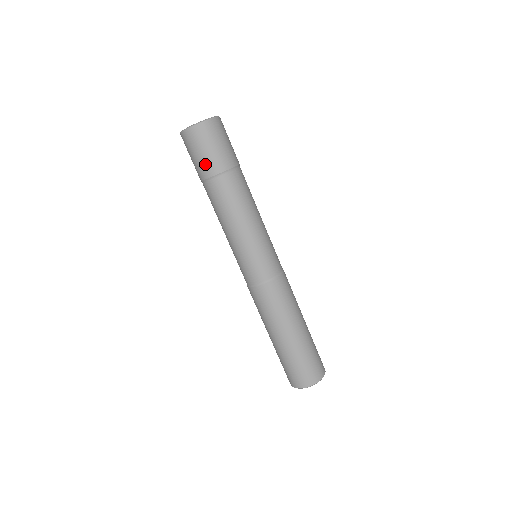
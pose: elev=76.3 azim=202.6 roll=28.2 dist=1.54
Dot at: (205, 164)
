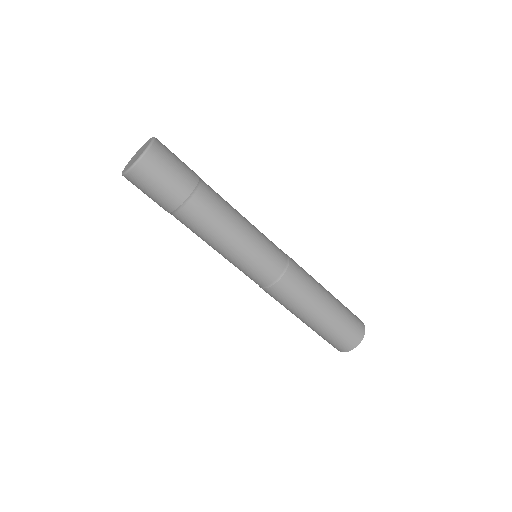
Dot at: (171, 193)
